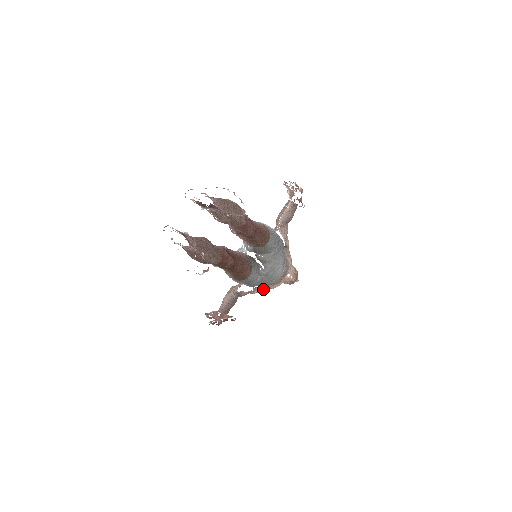
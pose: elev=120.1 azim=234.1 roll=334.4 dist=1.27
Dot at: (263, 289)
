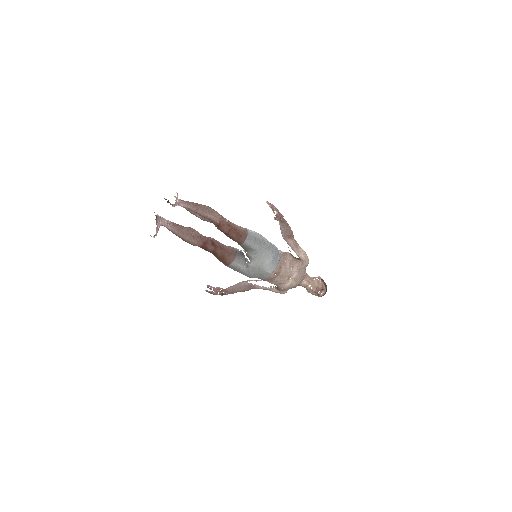
Dot at: (279, 289)
